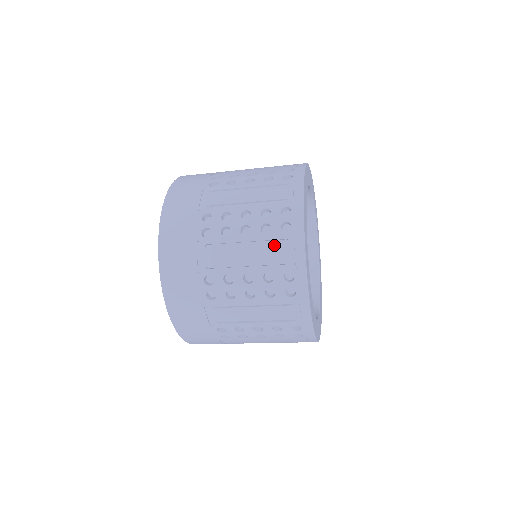
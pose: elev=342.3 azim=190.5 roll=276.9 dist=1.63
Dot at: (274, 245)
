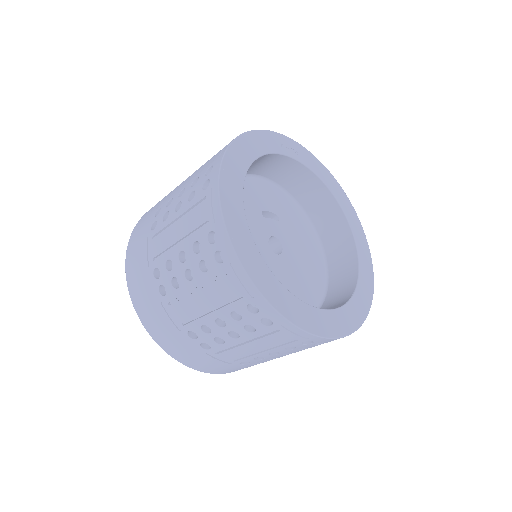
Dot at: (271, 337)
